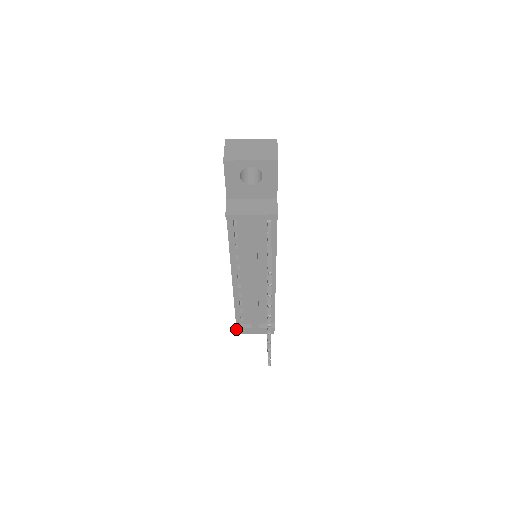
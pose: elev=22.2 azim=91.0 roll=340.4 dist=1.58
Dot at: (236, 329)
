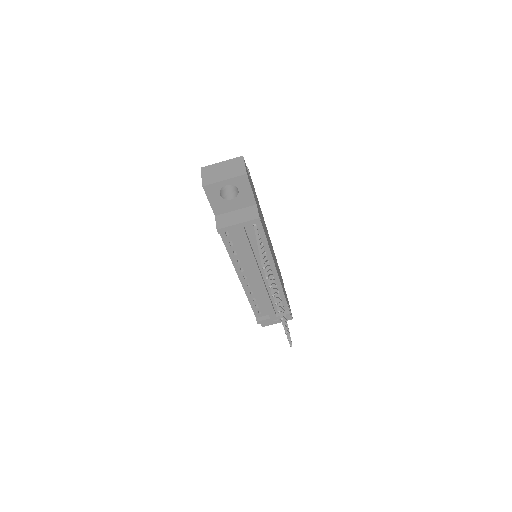
Dot at: (257, 323)
